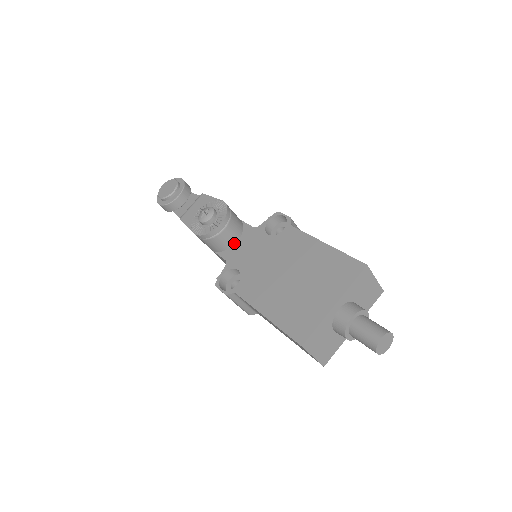
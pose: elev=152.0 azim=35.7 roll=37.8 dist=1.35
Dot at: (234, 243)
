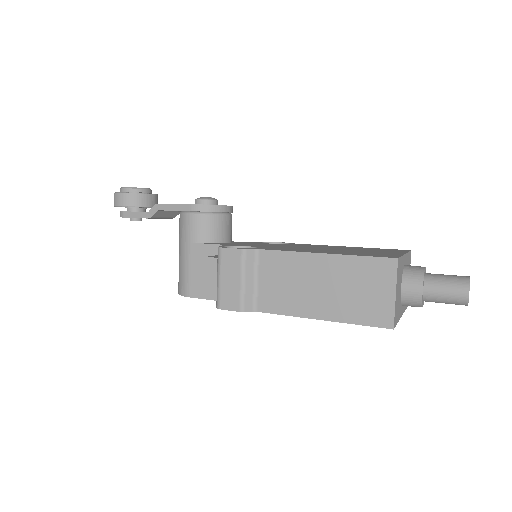
Dot at: (226, 241)
